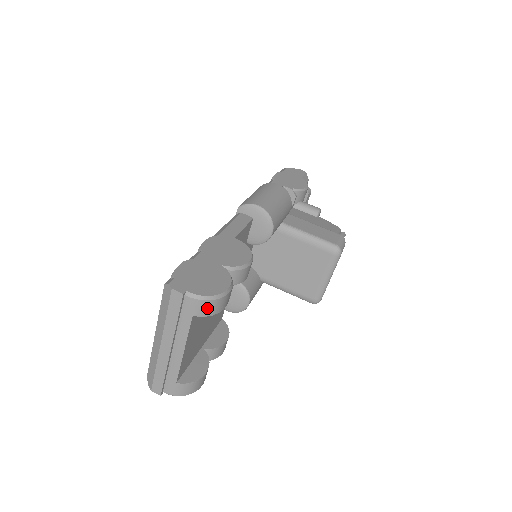
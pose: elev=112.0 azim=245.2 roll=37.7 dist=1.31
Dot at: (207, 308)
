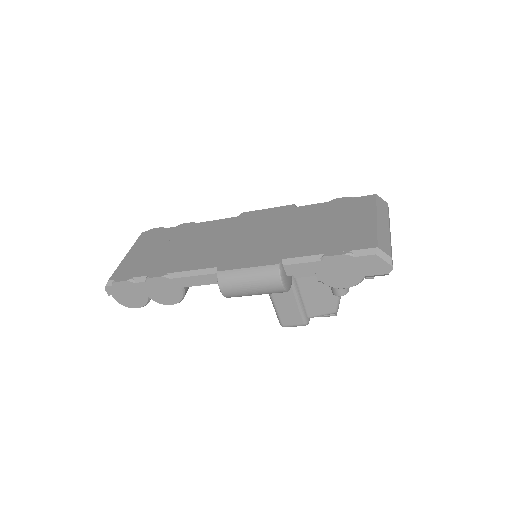
Dot at: occluded
